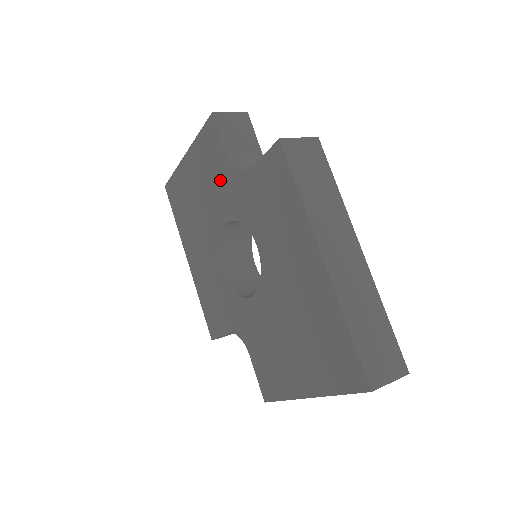
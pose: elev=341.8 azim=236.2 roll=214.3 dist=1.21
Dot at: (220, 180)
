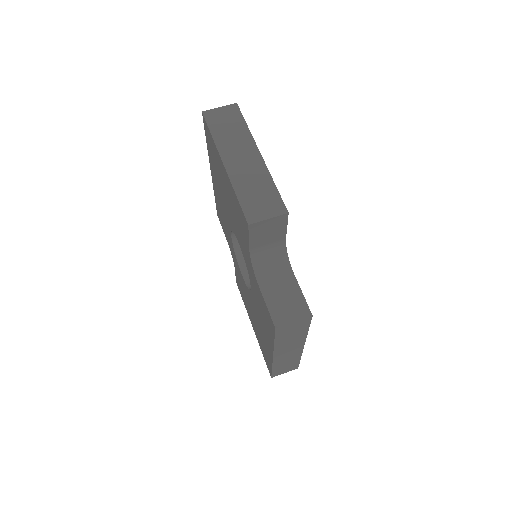
Dot at: (242, 237)
